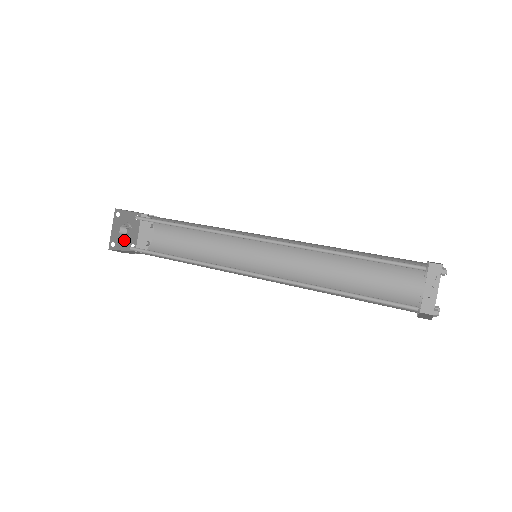
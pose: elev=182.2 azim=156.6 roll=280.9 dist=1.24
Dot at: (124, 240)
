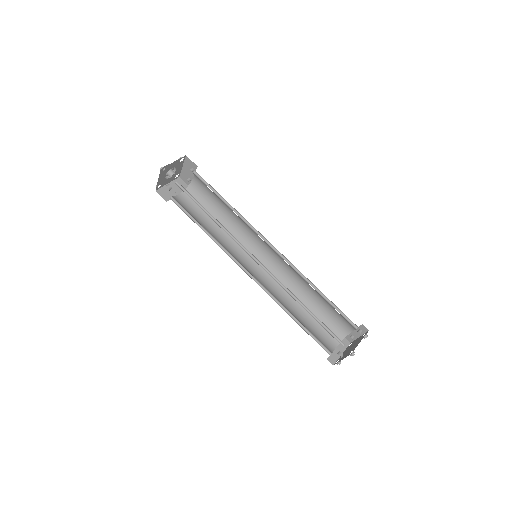
Dot at: (169, 178)
